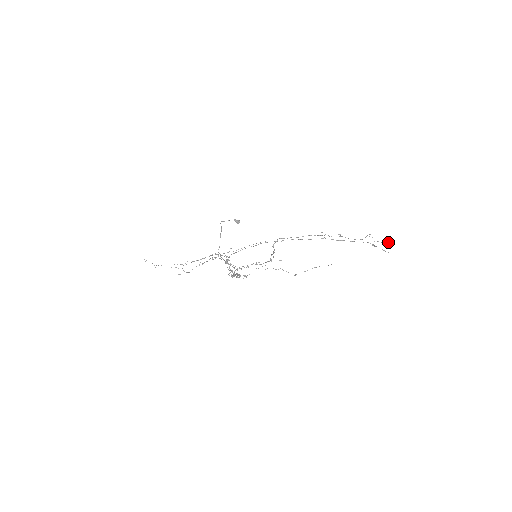
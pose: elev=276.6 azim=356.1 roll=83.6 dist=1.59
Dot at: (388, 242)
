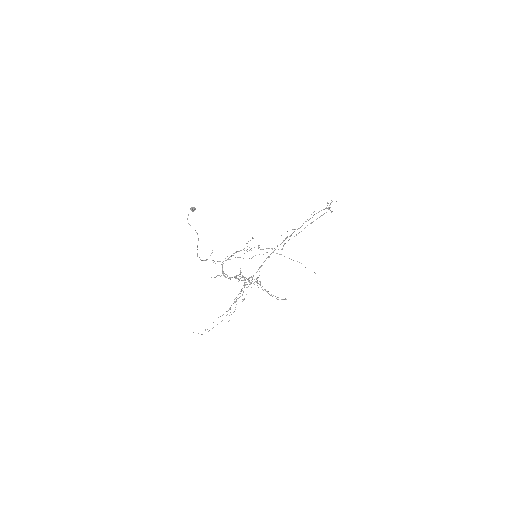
Dot at: occluded
